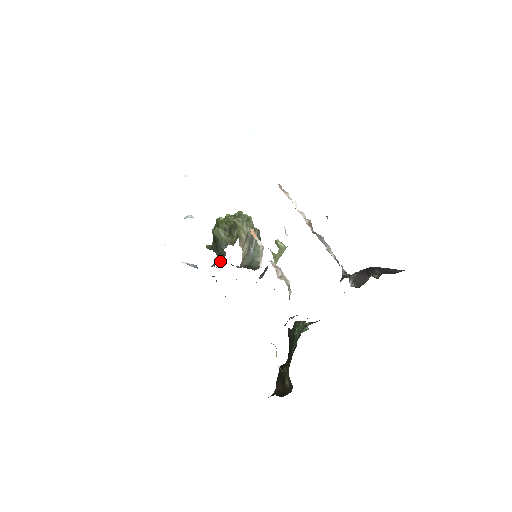
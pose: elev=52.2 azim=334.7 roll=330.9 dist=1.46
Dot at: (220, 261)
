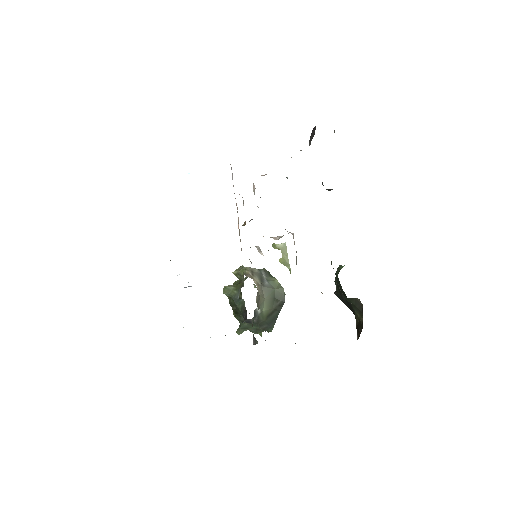
Dot at: (245, 315)
